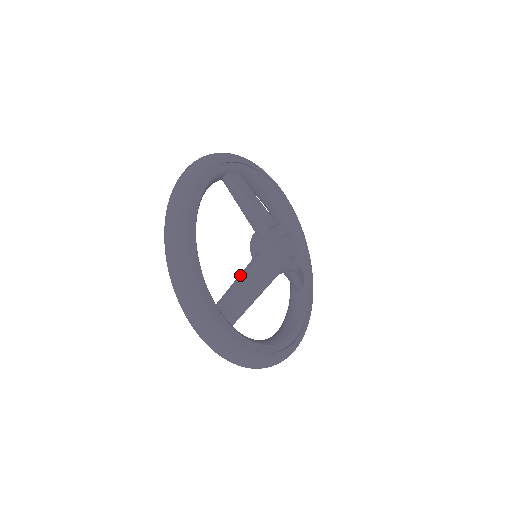
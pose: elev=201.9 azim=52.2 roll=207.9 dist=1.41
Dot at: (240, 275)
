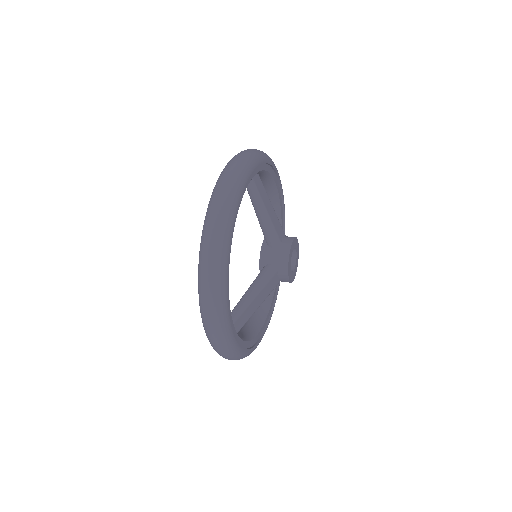
Dot at: (252, 289)
